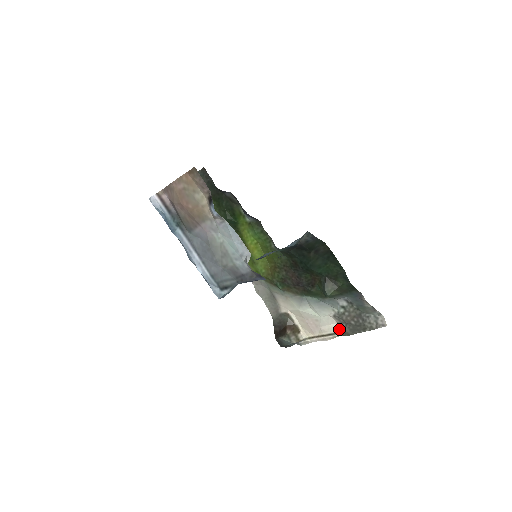
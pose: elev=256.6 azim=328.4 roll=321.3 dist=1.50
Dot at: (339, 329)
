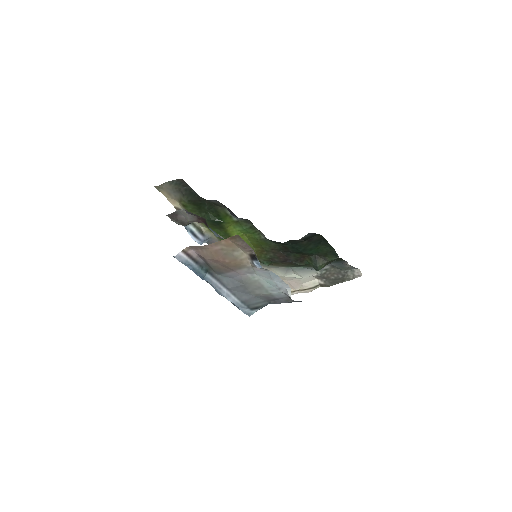
Dot at: (319, 283)
